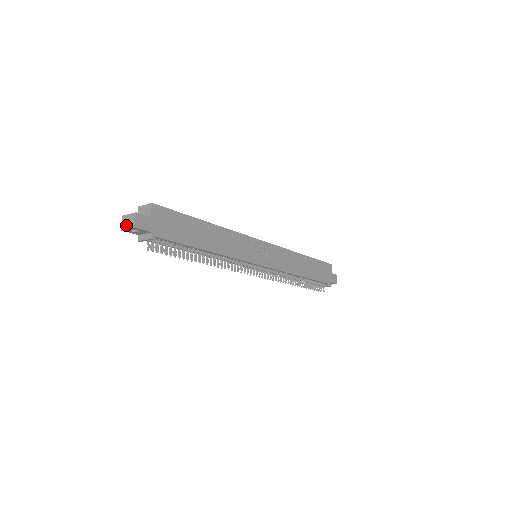
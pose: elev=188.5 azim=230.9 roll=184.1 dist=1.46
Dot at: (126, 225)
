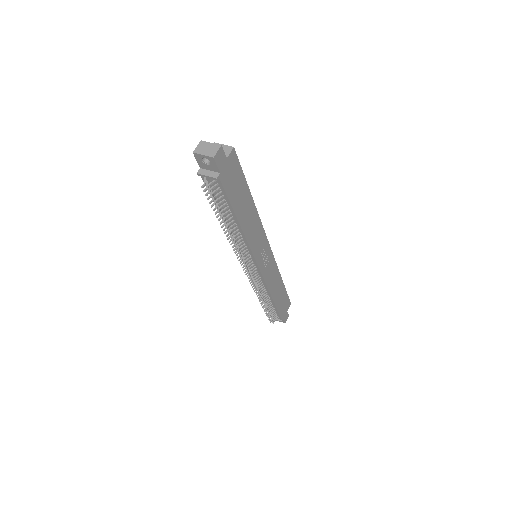
Dot at: (203, 151)
